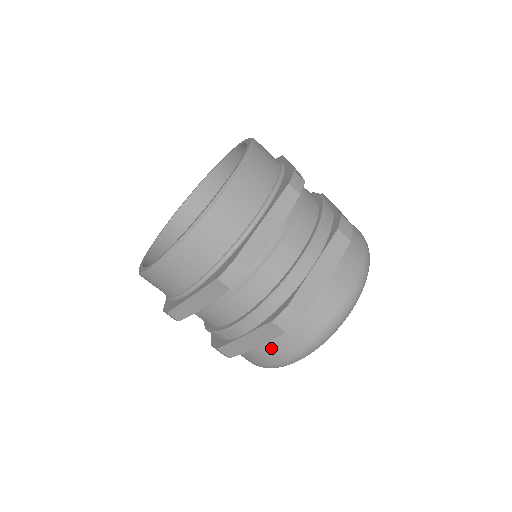
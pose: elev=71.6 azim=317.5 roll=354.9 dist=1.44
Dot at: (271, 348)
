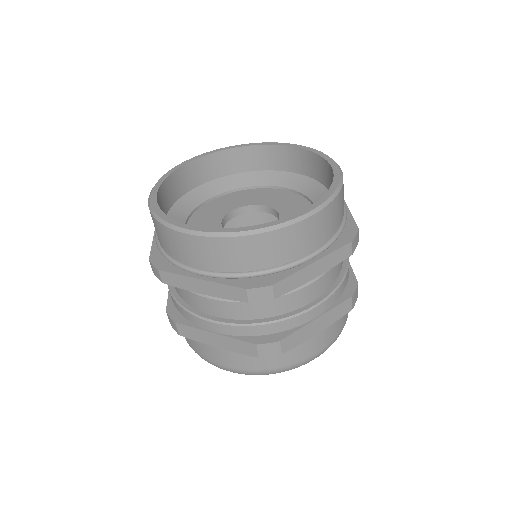
Dot at: (229, 355)
